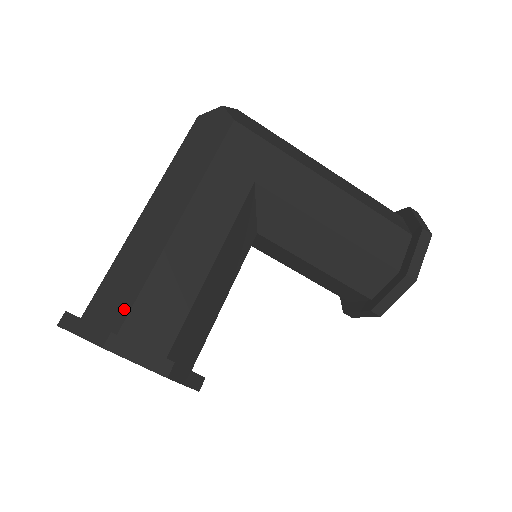
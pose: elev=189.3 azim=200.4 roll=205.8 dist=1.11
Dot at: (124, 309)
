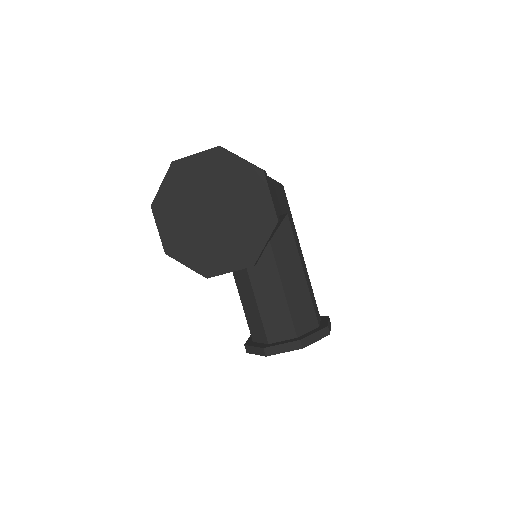
Dot at: occluded
